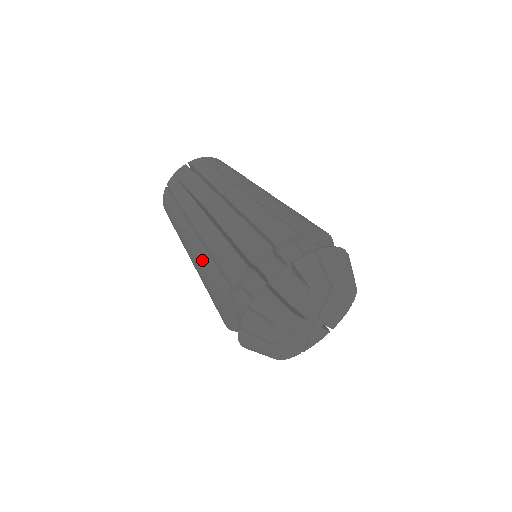
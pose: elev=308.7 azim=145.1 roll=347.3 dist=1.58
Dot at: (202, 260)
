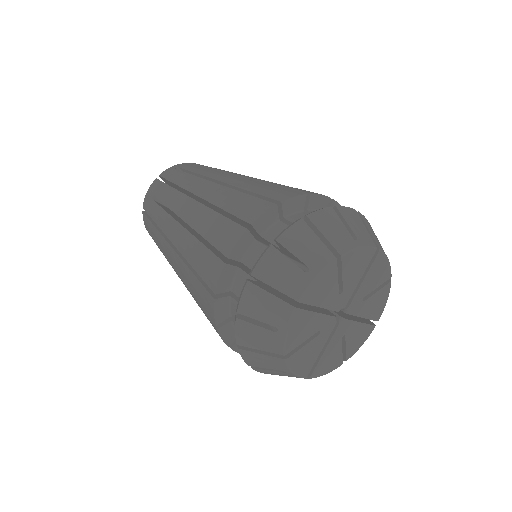
Dot at: (200, 220)
